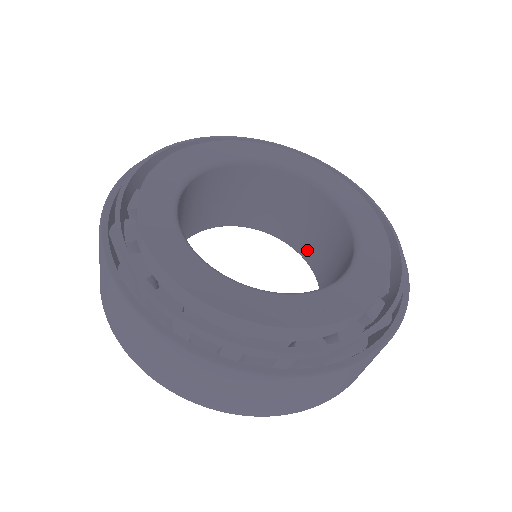
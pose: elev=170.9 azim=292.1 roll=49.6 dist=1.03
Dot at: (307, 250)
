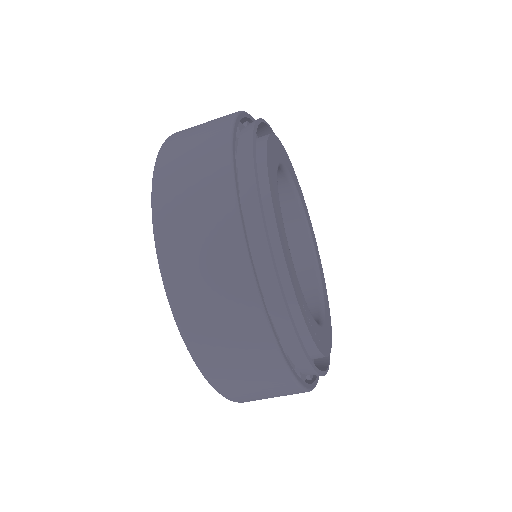
Dot at: occluded
